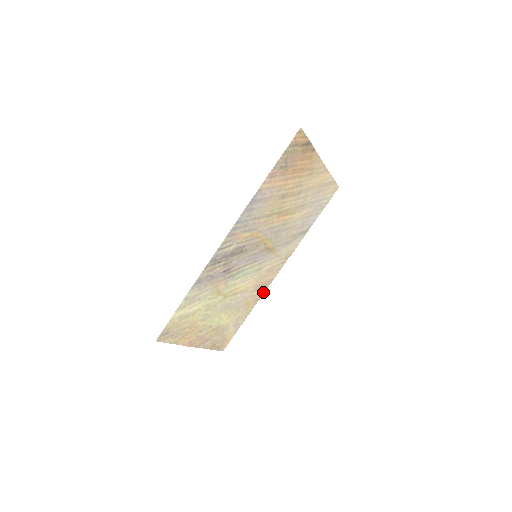
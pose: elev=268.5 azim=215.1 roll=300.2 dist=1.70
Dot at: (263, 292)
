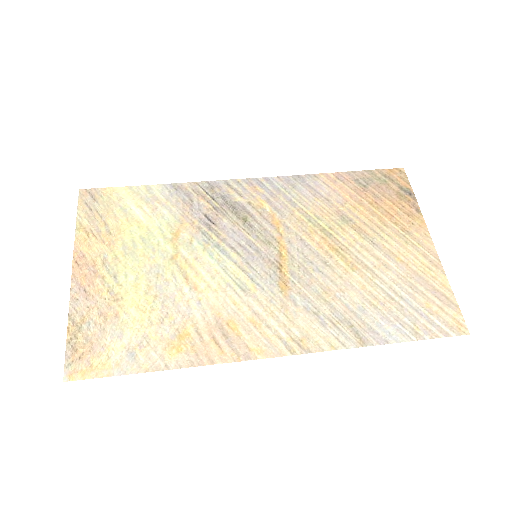
Dot at: (217, 360)
